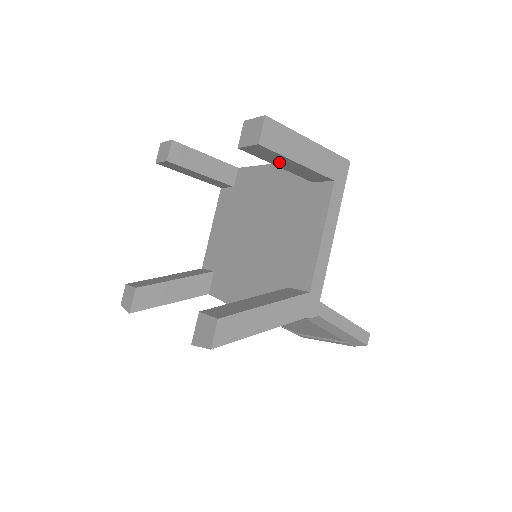
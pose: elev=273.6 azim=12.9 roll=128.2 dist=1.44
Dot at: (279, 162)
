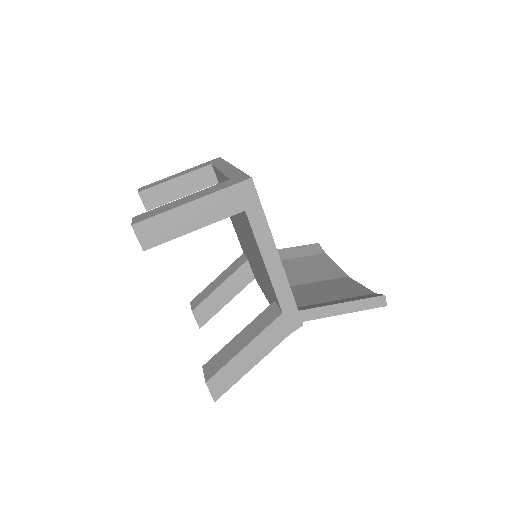
Dot at: occluded
